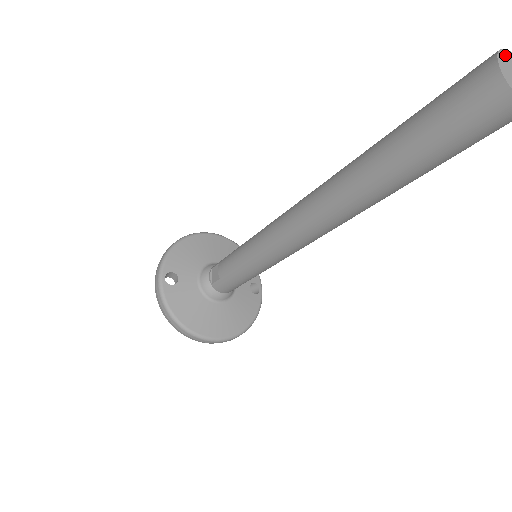
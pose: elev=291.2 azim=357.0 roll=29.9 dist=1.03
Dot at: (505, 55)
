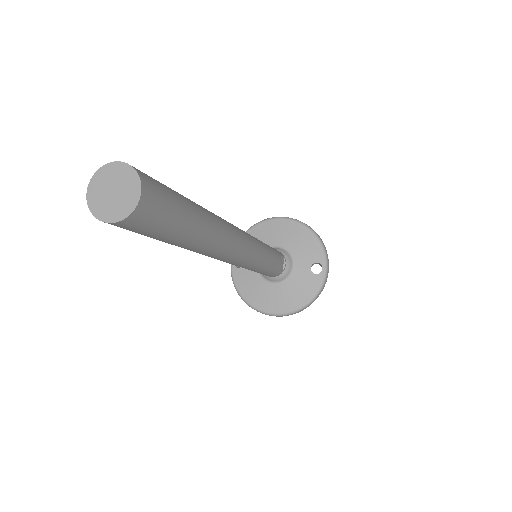
Dot at: (104, 172)
